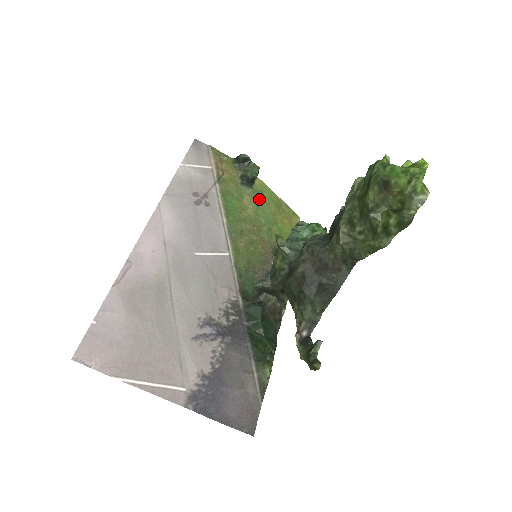
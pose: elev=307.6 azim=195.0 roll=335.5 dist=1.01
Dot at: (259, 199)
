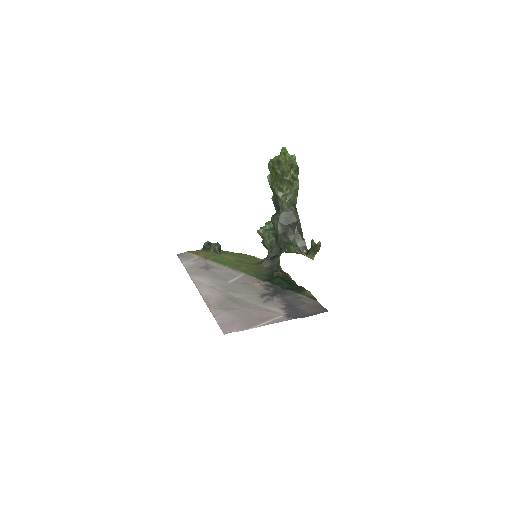
Dot at: (231, 254)
